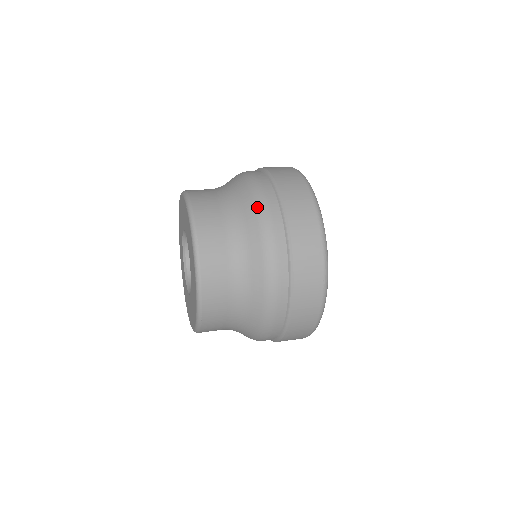
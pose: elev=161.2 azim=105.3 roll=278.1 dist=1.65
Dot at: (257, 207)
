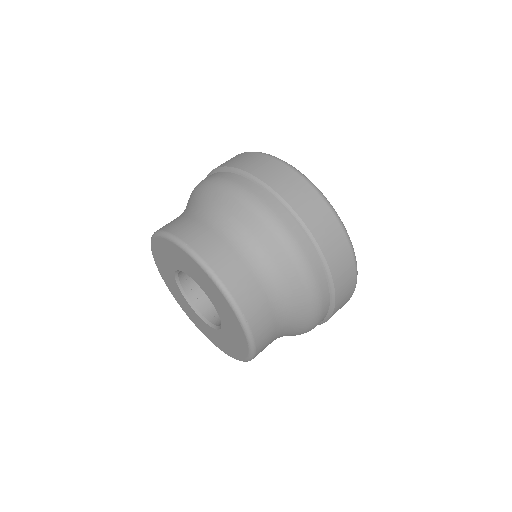
Dot at: (291, 255)
